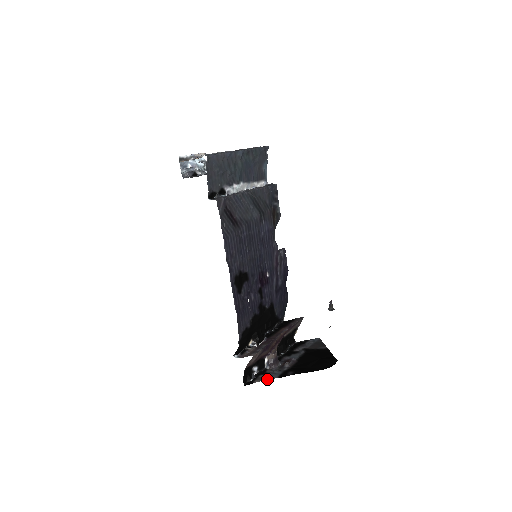
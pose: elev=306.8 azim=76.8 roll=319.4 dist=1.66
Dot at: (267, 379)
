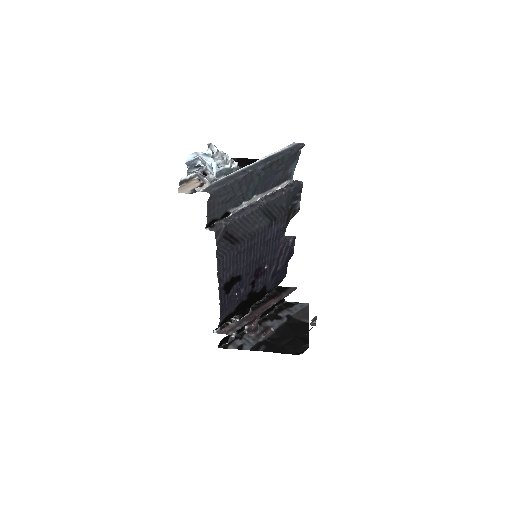
Dot at: (240, 348)
